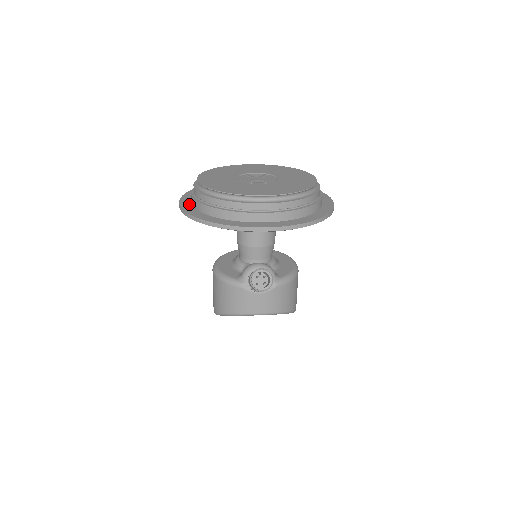
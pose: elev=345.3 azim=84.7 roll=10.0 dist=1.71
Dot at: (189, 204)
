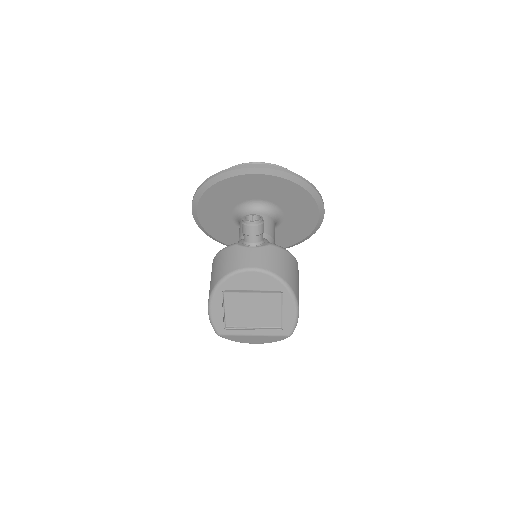
Dot at: occluded
